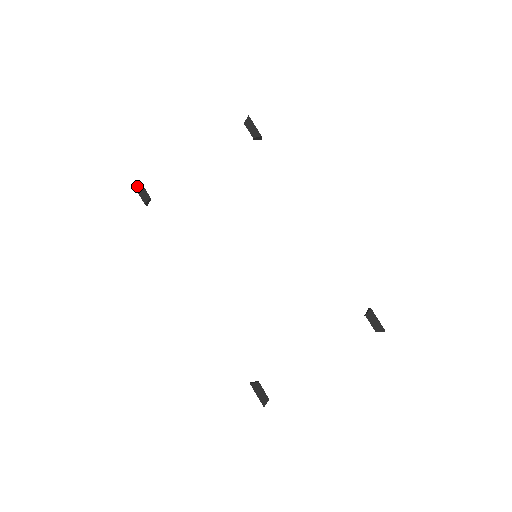
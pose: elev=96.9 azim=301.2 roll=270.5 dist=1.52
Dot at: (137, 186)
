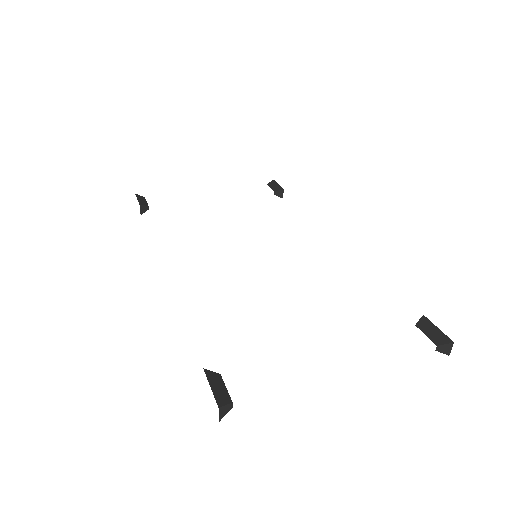
Dot at: (139, 197)
